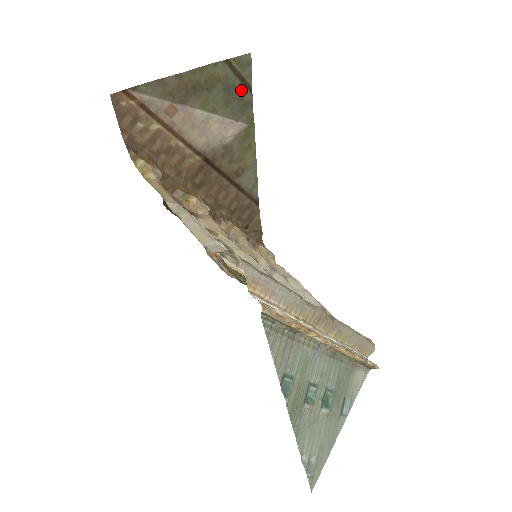
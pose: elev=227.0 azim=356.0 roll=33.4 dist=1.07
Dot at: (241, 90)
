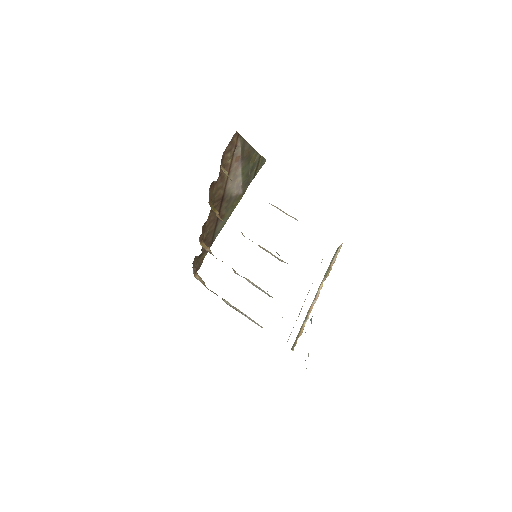
Dot at: (253, 174)
